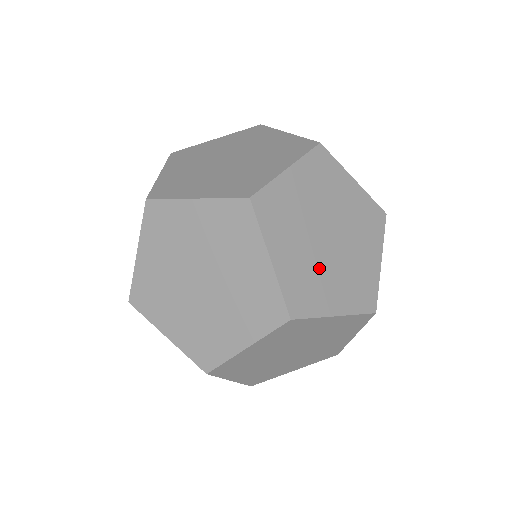
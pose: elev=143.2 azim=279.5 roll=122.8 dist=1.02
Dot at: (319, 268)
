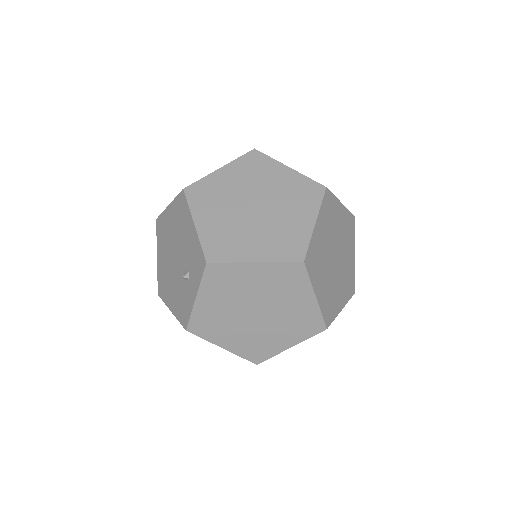
Dot at: occluded
